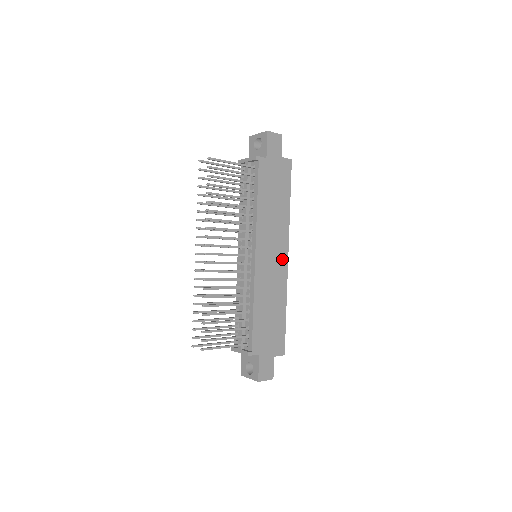
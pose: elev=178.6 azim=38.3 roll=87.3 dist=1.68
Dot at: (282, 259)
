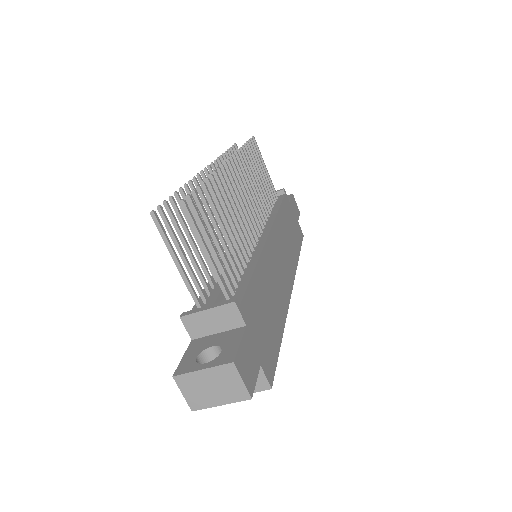
Dot at: (287, 281)
